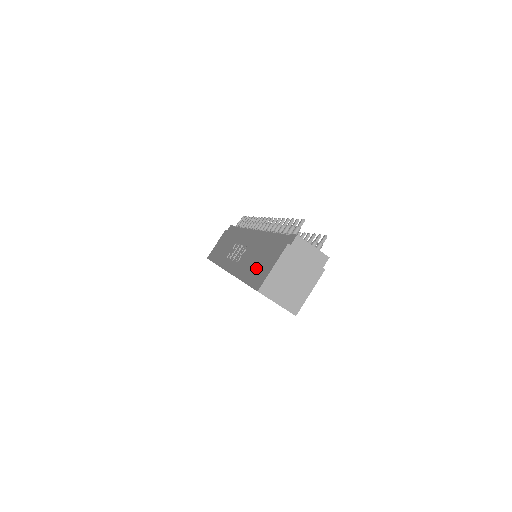
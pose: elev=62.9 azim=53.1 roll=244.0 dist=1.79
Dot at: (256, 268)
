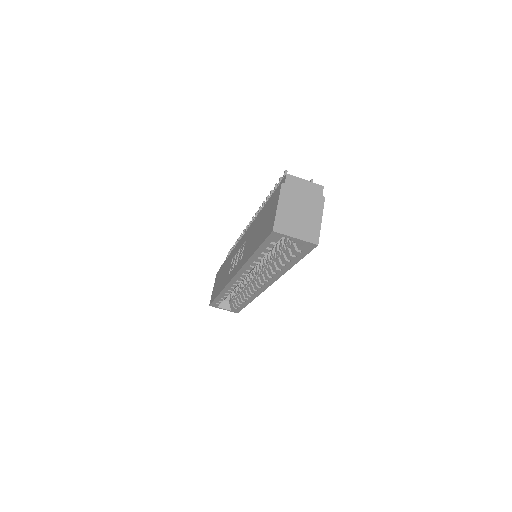
Dot at: (262, 230)
